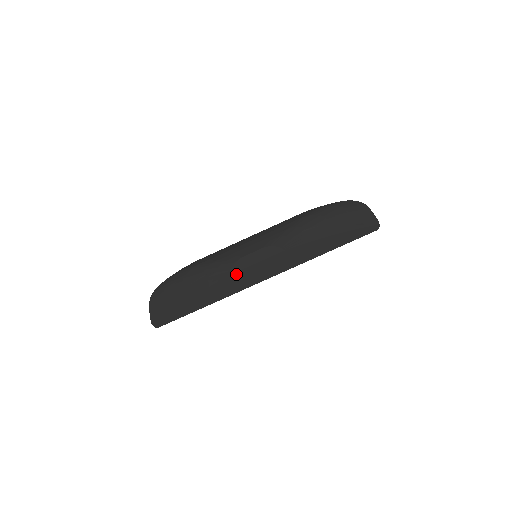
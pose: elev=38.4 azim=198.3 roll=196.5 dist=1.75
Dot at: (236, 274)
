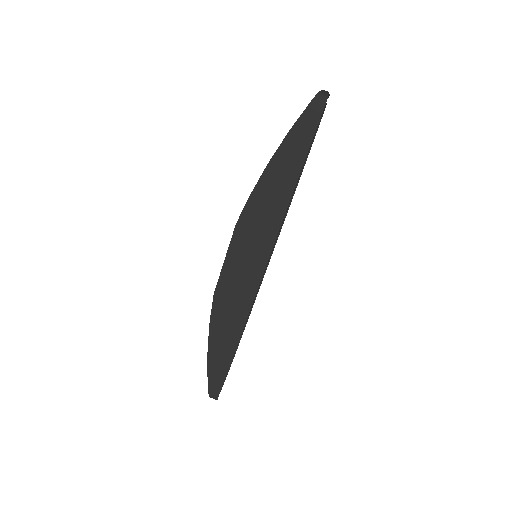
Dot at: (220, 288)
